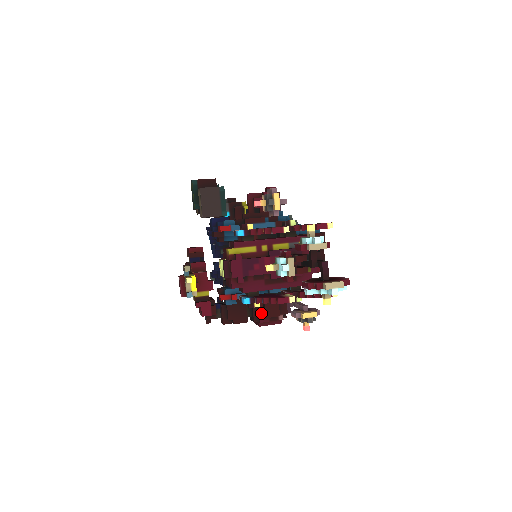
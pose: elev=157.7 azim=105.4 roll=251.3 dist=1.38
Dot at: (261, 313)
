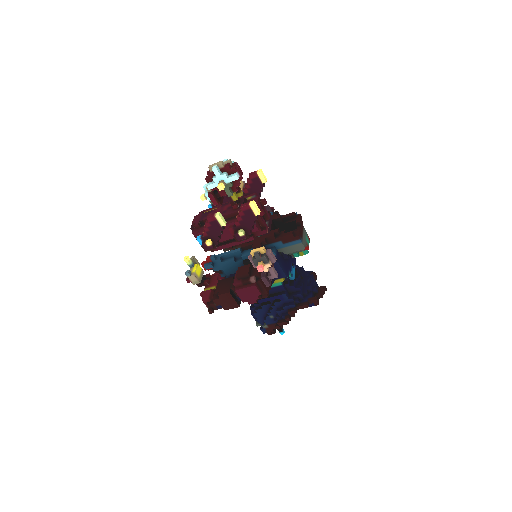
Dot at: (236, 278)
